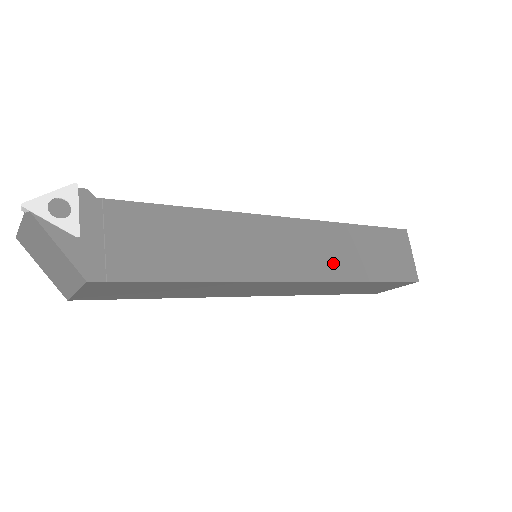
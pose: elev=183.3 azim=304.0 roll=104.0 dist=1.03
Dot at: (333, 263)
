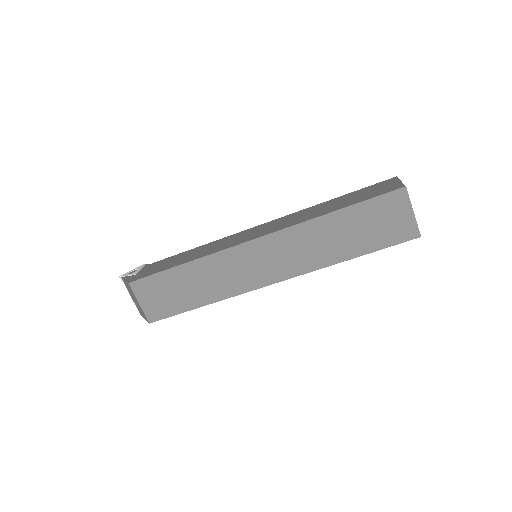
Dot at: (298, 220)
